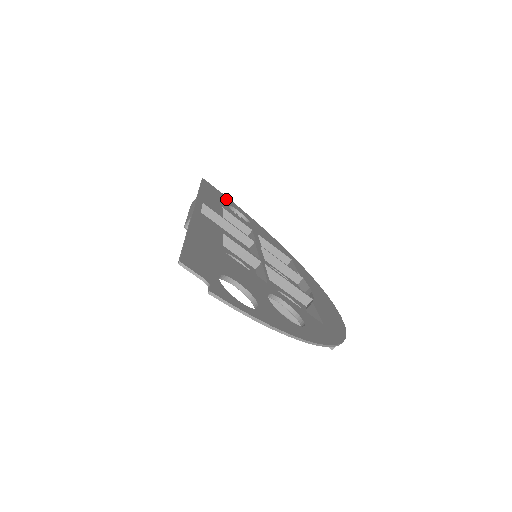
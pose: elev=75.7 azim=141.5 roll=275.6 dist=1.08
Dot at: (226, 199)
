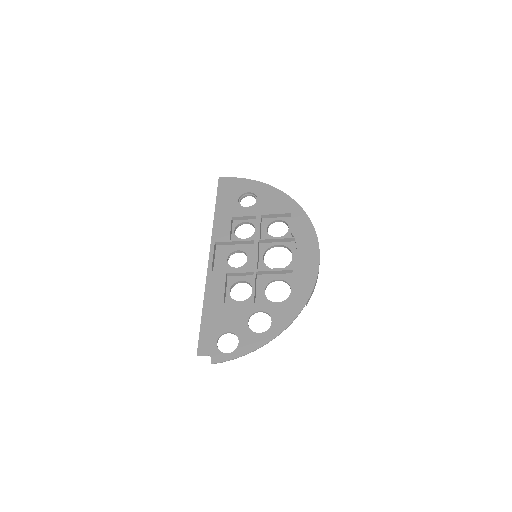
Dot at: (238, 186)
